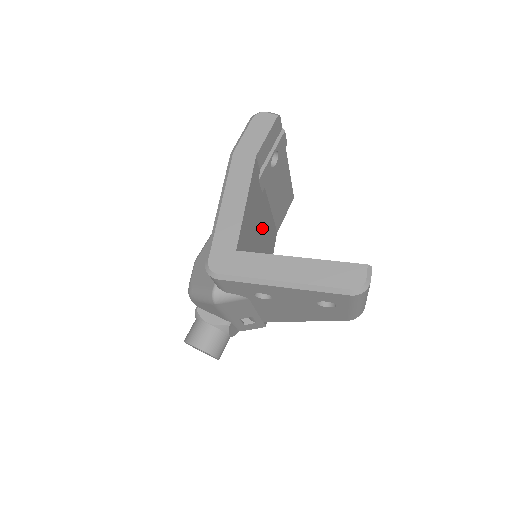
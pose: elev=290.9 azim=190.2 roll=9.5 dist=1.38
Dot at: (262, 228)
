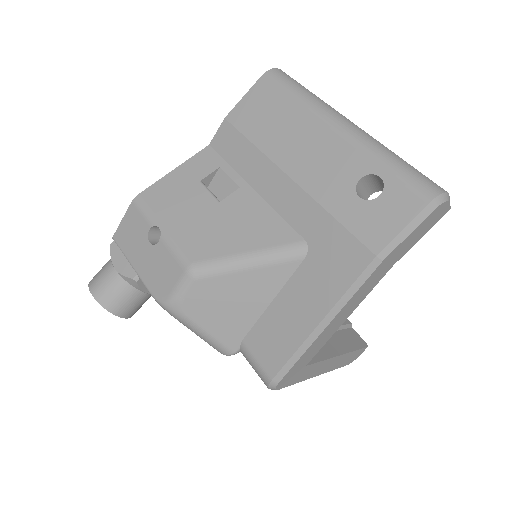
Dot at: occluded
